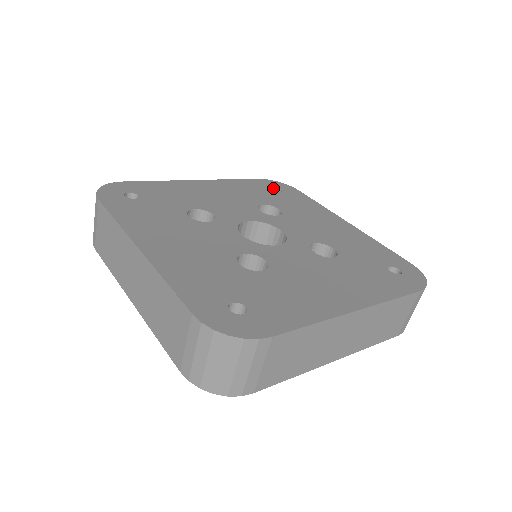
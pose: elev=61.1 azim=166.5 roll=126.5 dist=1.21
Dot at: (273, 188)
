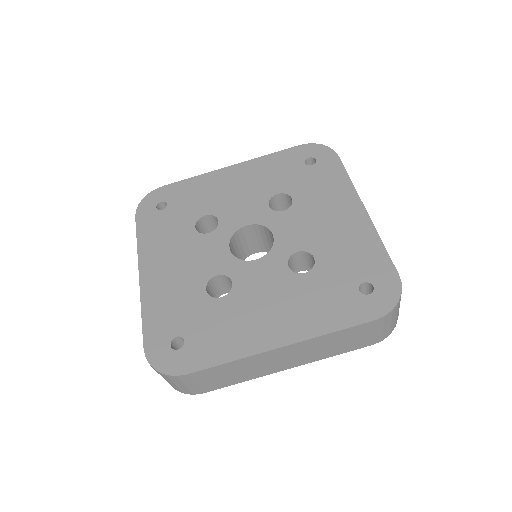
Dot at: (309, 158)
